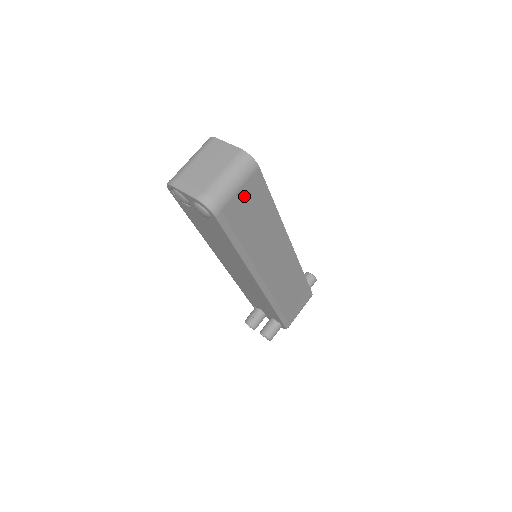
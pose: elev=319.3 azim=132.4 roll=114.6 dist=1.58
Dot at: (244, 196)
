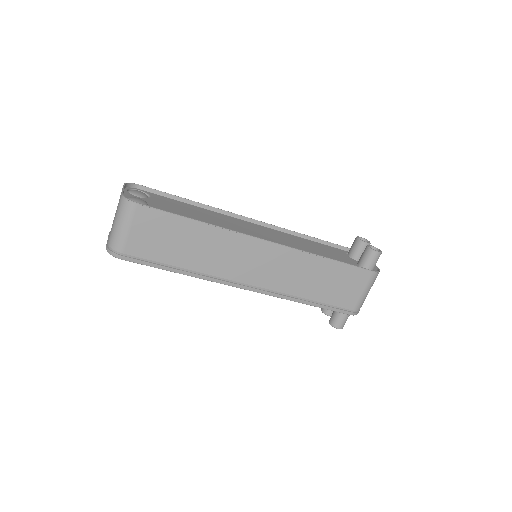
Dot at: (142, 232)
